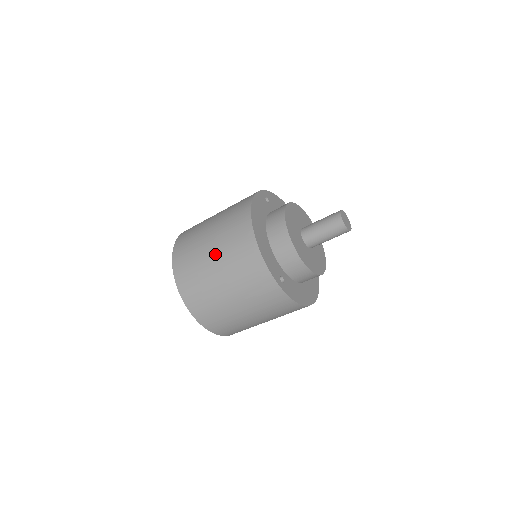
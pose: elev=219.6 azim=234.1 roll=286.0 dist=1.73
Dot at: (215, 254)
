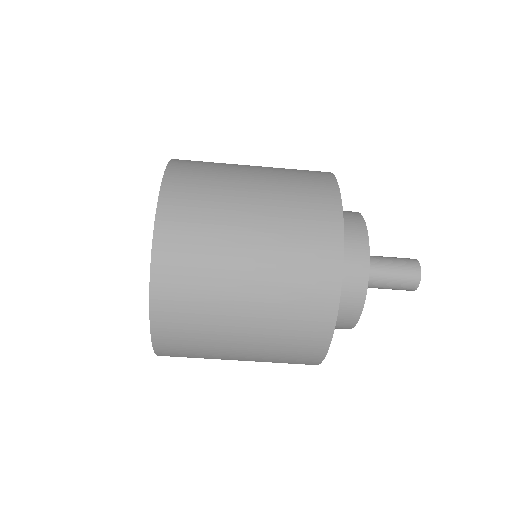
Dot at: (259, 222)
